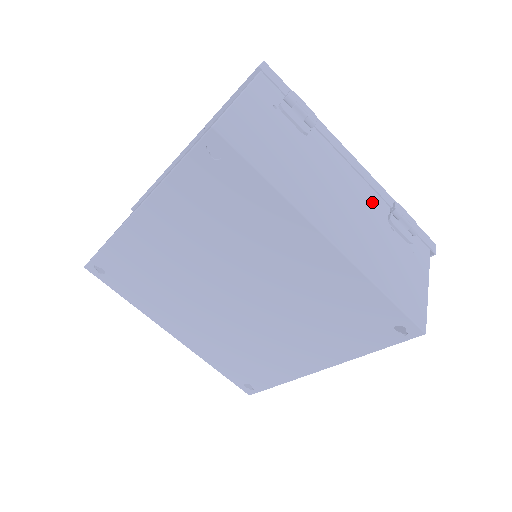
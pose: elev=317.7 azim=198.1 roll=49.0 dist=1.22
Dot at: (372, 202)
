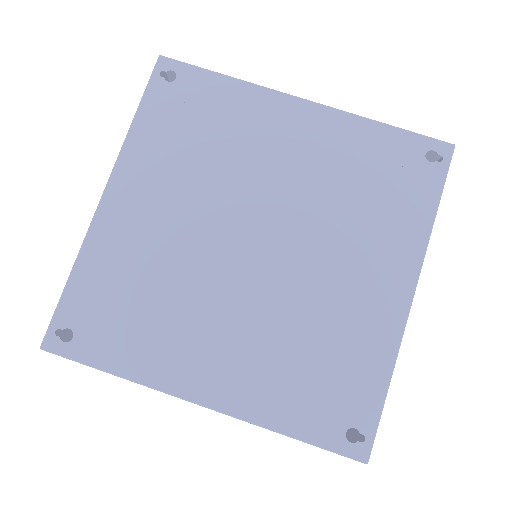
Dot at: occluded
